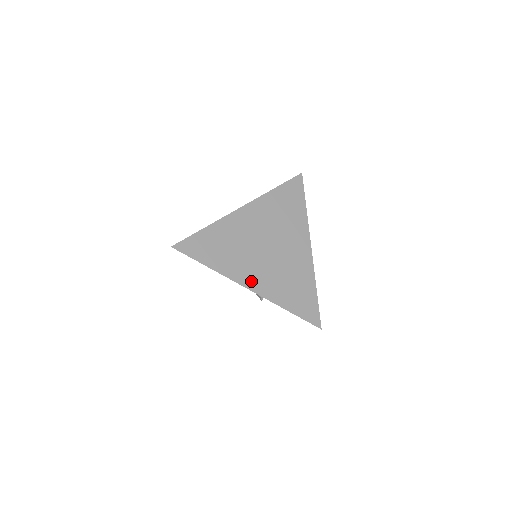
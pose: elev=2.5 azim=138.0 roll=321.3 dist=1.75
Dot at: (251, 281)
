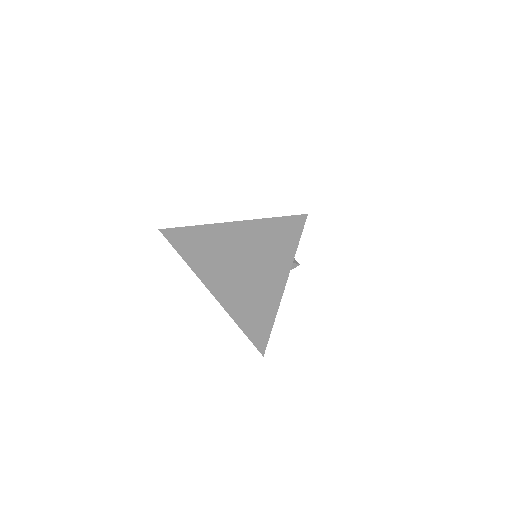
Dot at: (214, 288)
